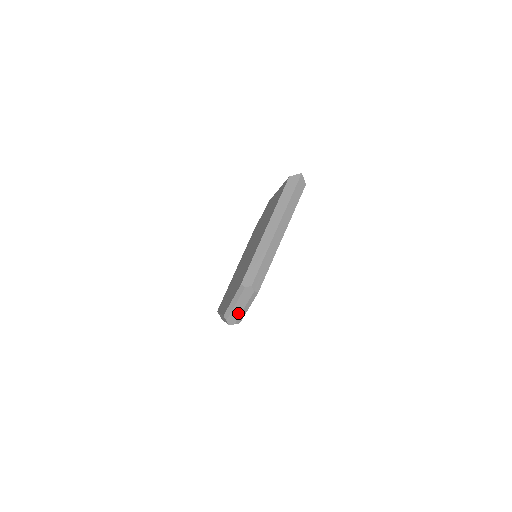
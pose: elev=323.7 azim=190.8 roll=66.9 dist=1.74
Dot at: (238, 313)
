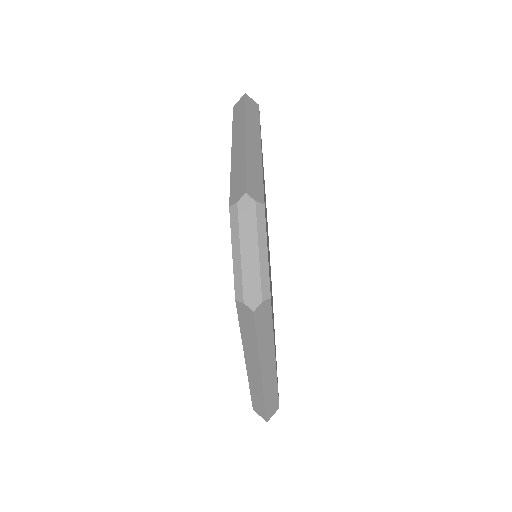
Dot at: (254, 270)
